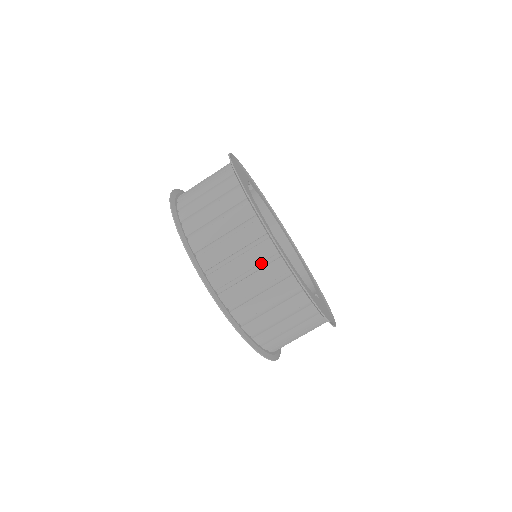
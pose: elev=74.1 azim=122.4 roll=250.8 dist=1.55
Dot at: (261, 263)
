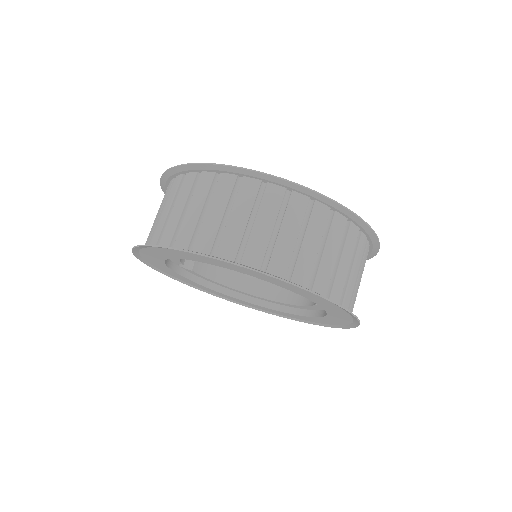
Dot at: (255, 204)
